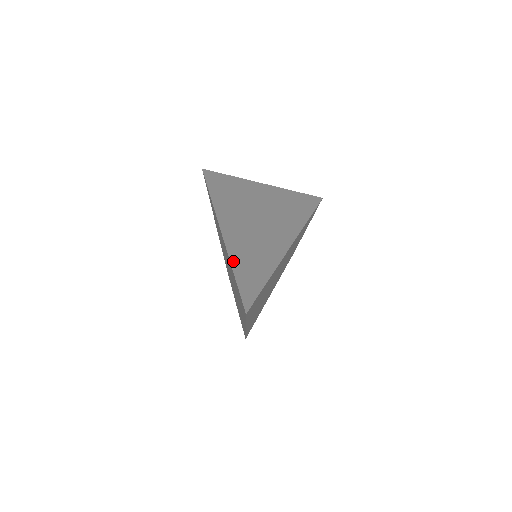
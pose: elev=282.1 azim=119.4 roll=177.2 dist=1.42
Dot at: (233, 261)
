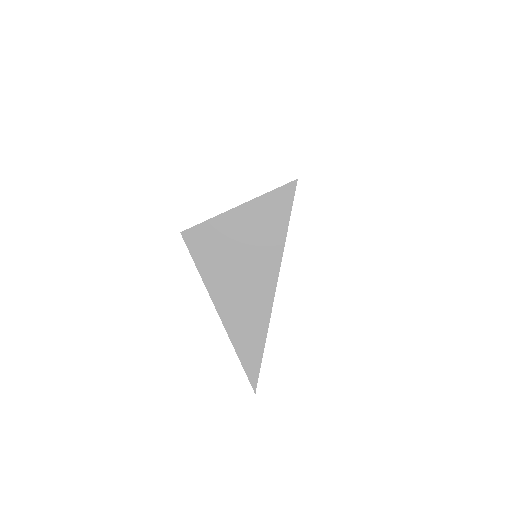
Dot at: (237, 350)
